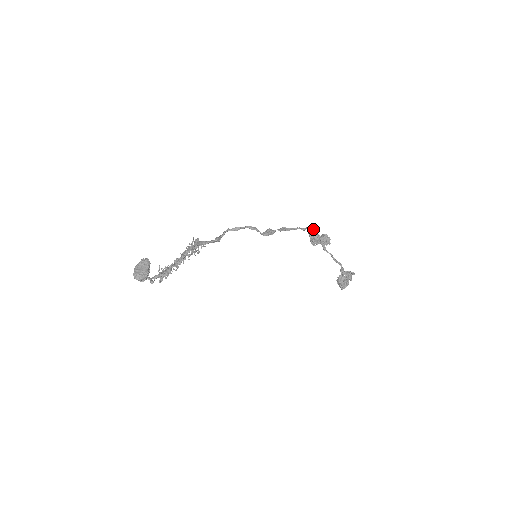
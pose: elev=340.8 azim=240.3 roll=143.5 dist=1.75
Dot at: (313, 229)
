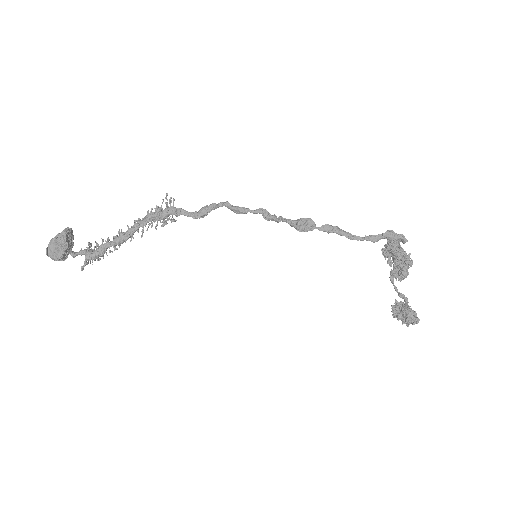
Dot at: (395, 242)
